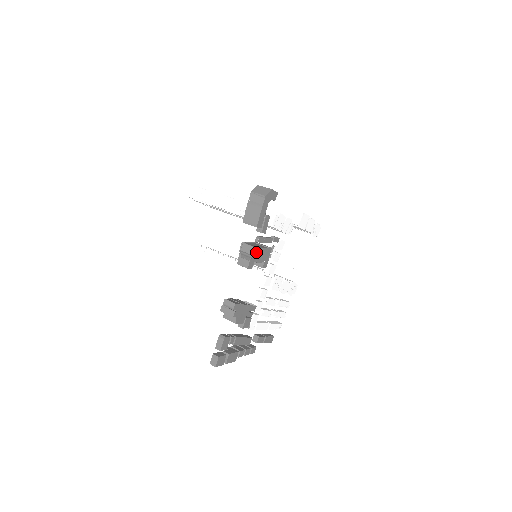
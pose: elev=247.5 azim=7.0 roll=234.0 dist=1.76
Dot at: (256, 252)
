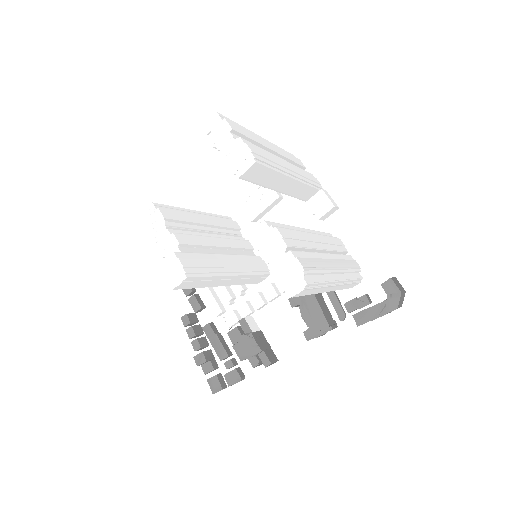
Dot at: occluded
